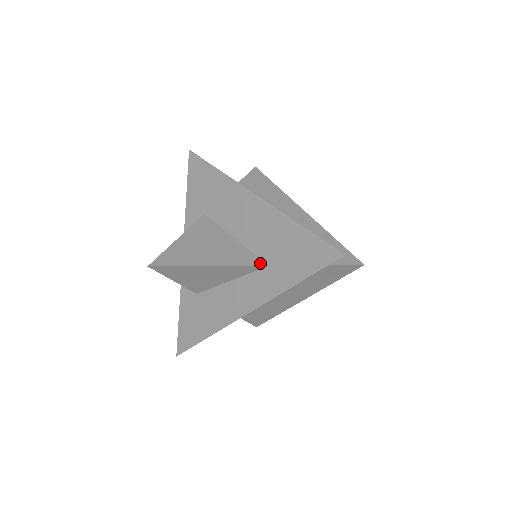
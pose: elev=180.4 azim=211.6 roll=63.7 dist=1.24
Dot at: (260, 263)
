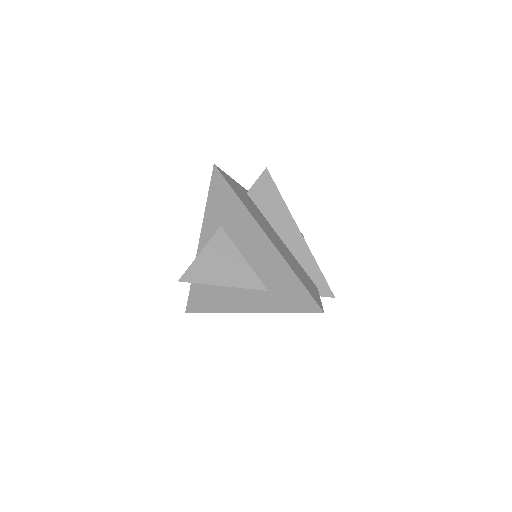
Dot at: (262, 288)
